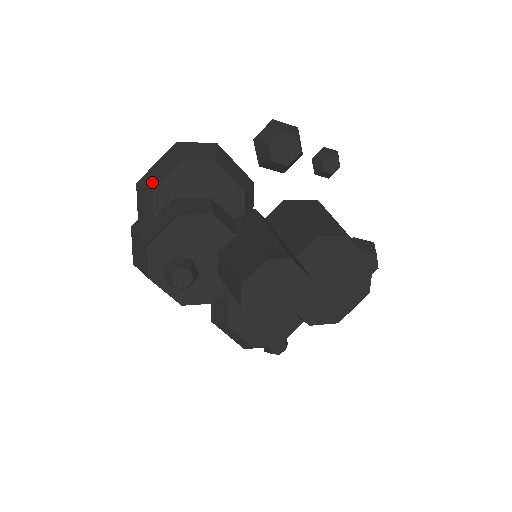
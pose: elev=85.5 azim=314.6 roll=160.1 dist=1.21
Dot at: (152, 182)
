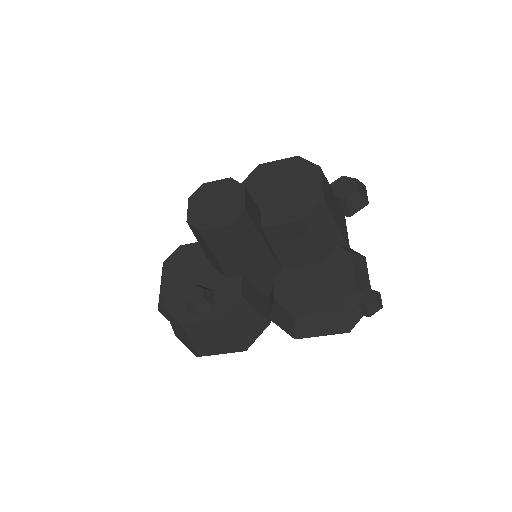
Dot at: occluded
